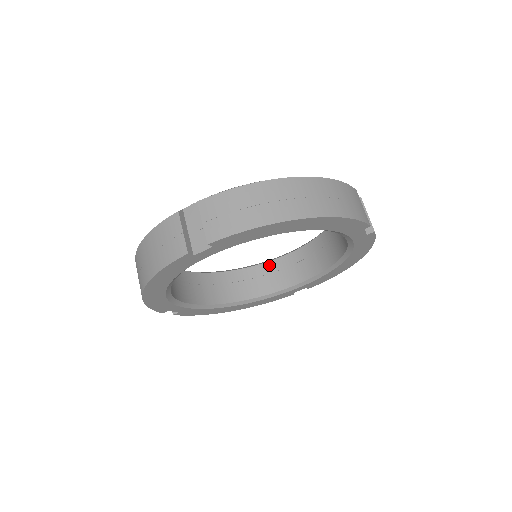
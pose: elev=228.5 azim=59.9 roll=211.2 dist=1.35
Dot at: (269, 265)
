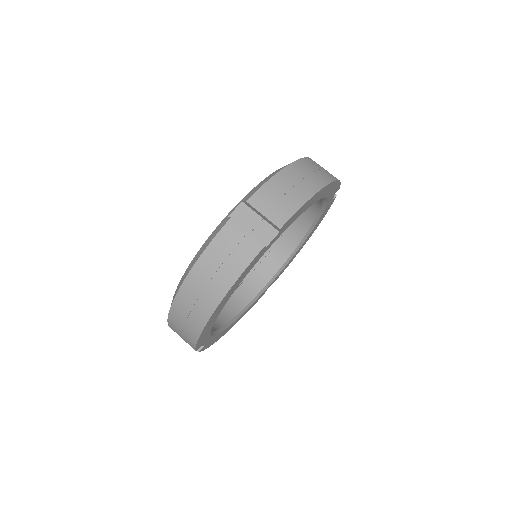
Dot at: occluded
